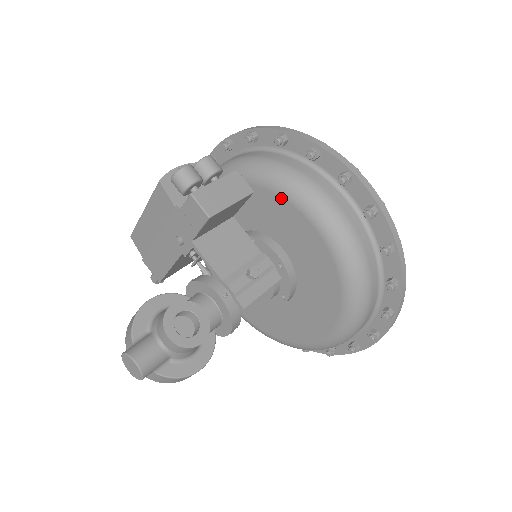
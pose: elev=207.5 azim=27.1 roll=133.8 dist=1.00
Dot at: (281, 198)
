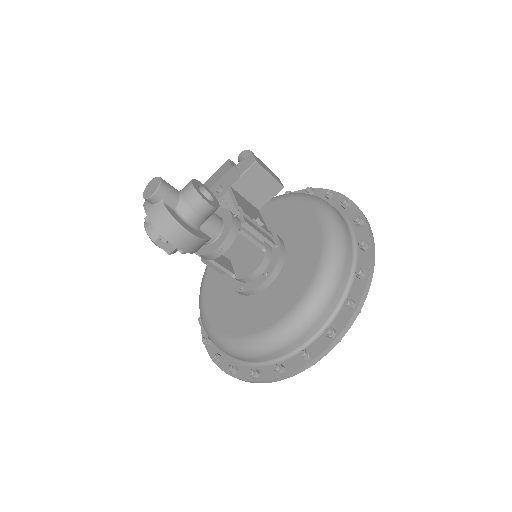
Dot at: (299, 203)
